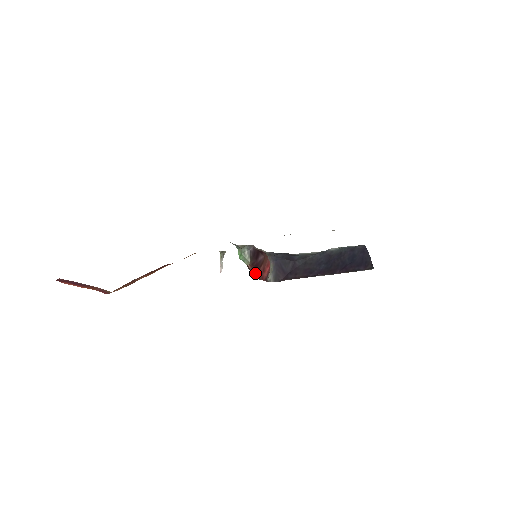
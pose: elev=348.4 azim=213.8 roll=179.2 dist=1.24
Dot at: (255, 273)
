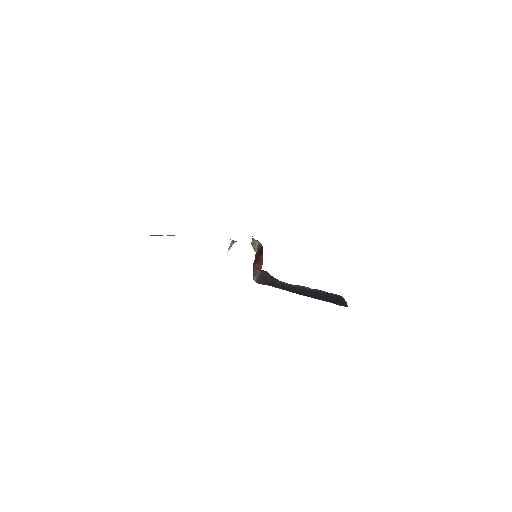
Dot at: (254, 263)
